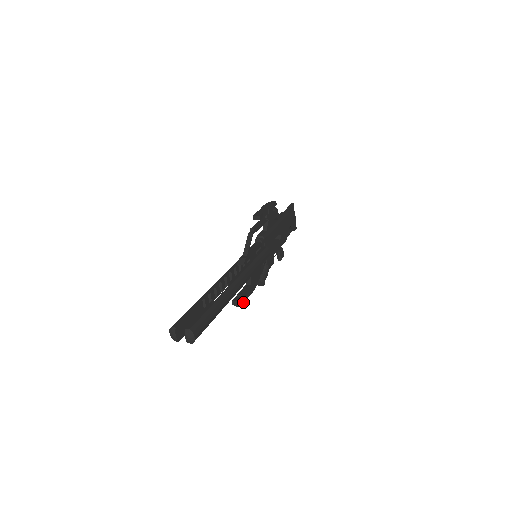
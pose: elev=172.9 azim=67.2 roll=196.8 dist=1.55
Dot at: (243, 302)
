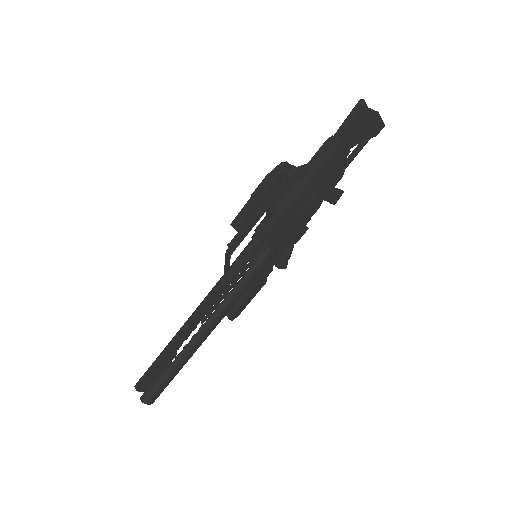
Dot at: (242, 310)
